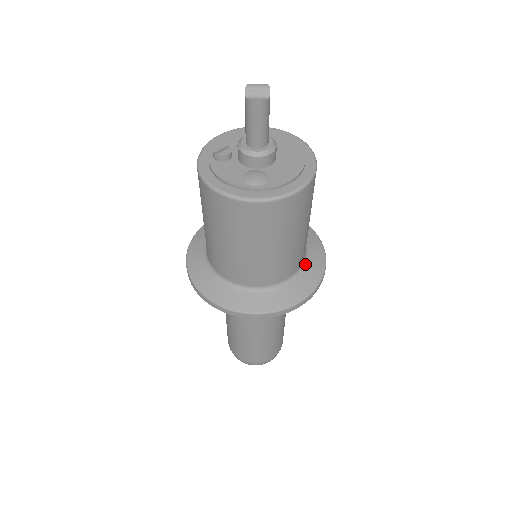
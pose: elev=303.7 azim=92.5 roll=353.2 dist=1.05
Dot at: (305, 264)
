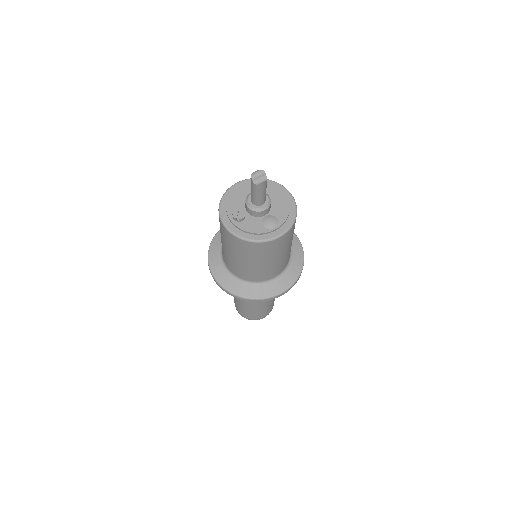
Dot at: occluded
